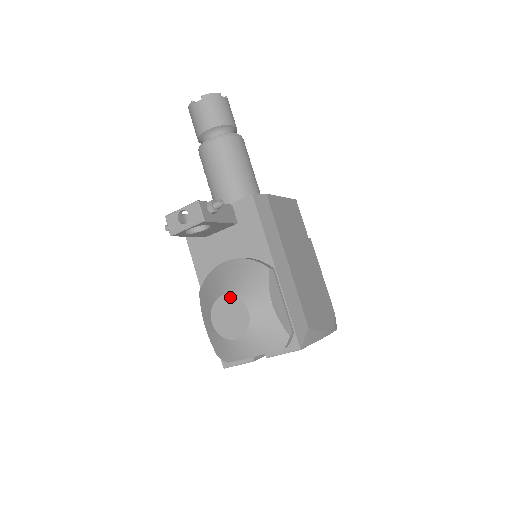
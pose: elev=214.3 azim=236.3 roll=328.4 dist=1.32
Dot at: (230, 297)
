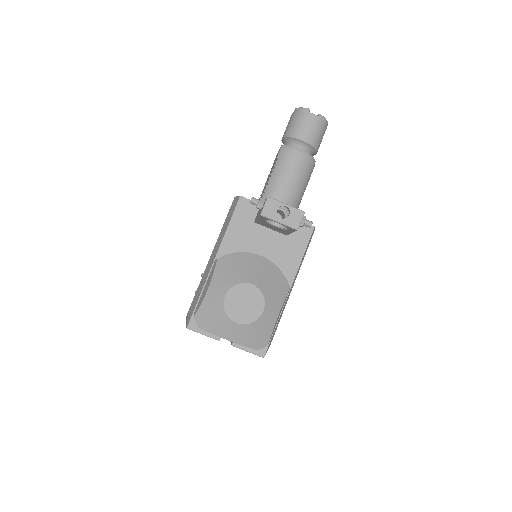
Dot at: (257, 290)
